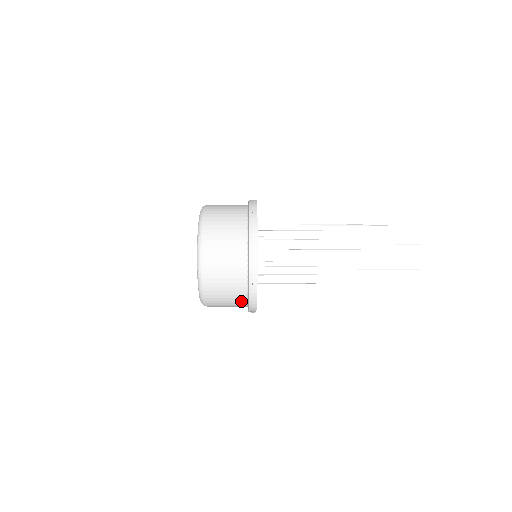
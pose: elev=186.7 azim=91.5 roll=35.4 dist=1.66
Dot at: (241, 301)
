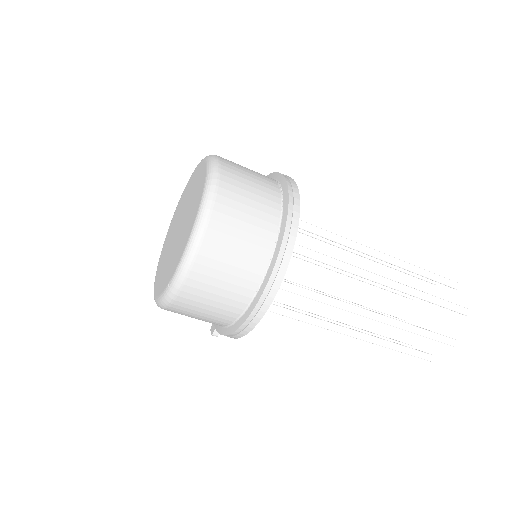
Dot at: (228, 317)
